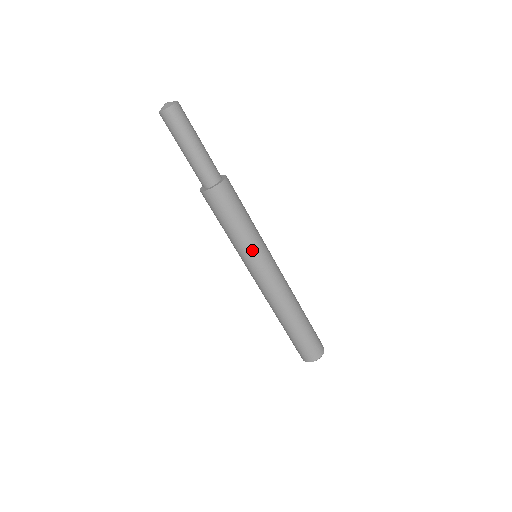
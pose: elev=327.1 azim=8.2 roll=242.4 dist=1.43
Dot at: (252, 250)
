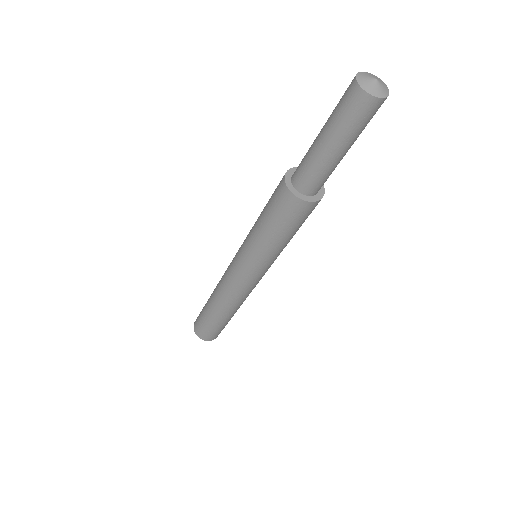
Dot at: occluded
